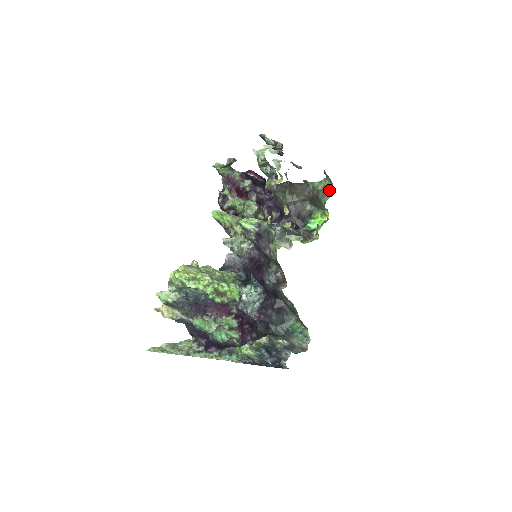
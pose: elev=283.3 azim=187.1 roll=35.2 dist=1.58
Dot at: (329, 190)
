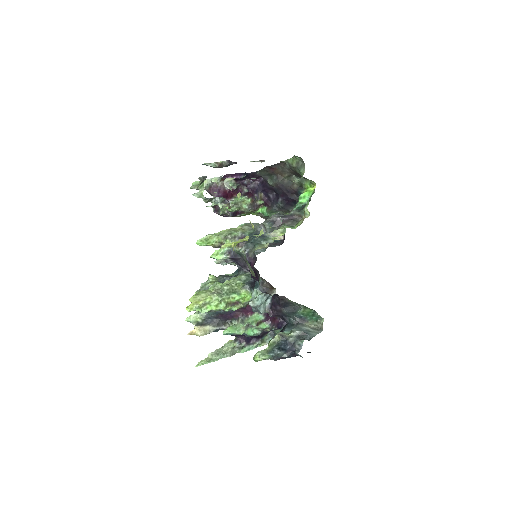
Dot at: (302, 166)
